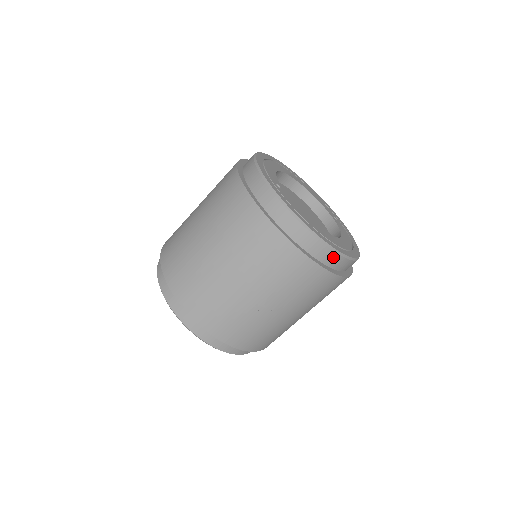
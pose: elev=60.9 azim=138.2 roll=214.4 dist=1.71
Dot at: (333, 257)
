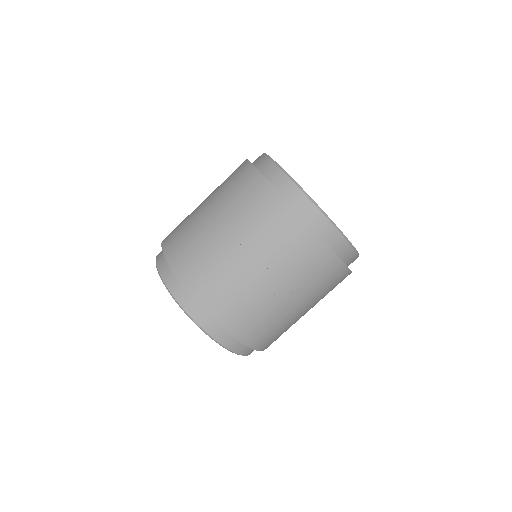
Dot at: (289, 186)
